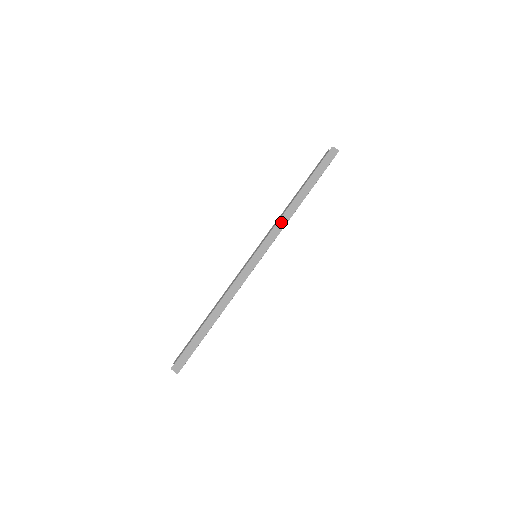
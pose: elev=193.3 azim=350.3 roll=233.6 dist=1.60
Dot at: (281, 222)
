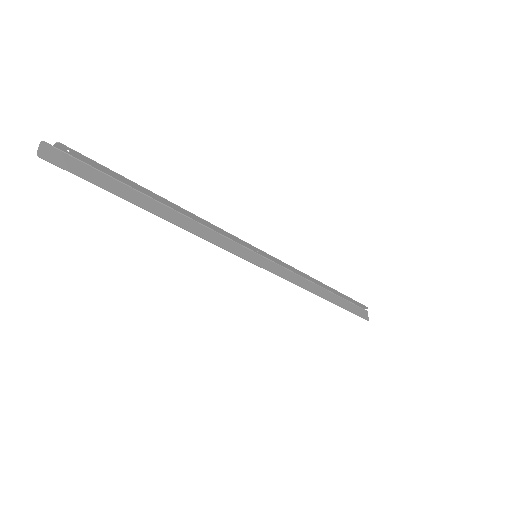
Dot at: (297, 278)
